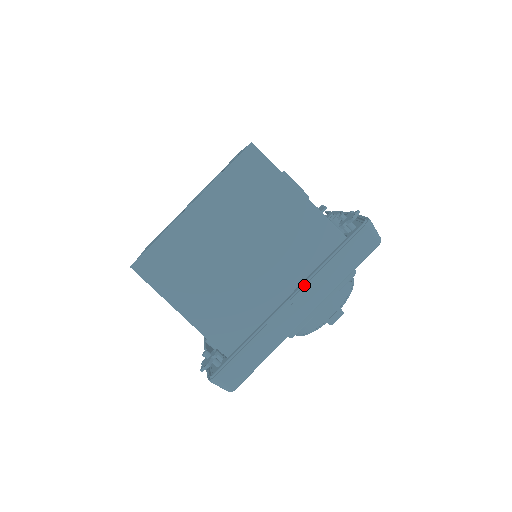
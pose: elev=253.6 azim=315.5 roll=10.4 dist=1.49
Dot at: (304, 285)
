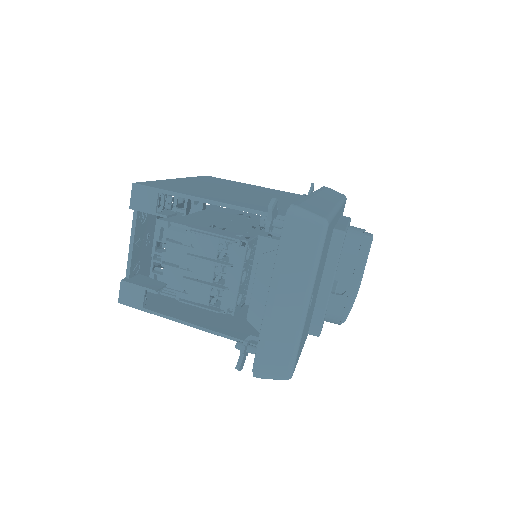
Dot at: occluded
